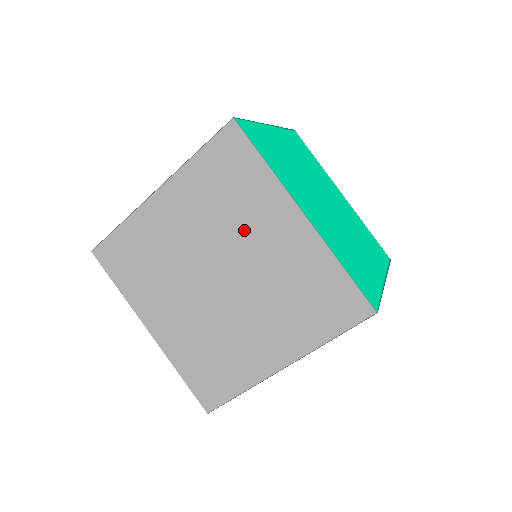
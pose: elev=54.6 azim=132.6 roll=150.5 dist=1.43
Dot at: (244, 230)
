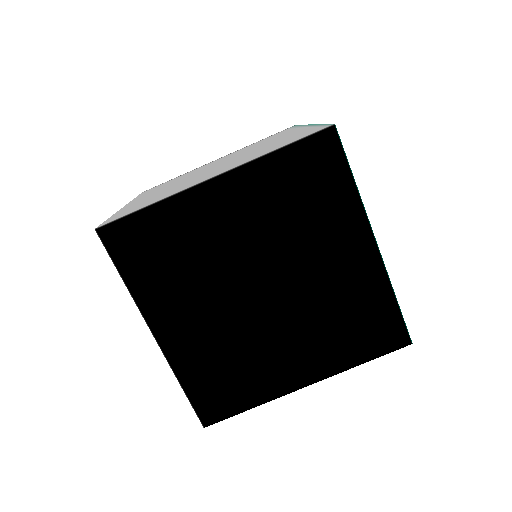
Dot at: (260, 145)
